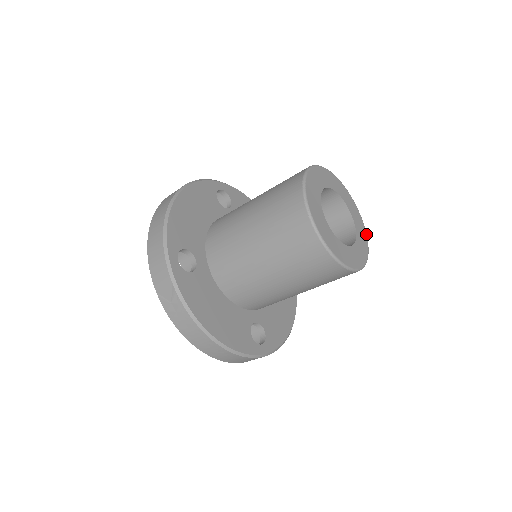
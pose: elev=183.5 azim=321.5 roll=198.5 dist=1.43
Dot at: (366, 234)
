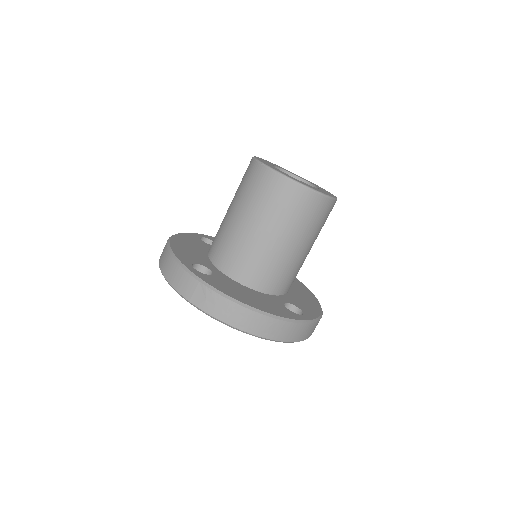
Dot at: occluded
